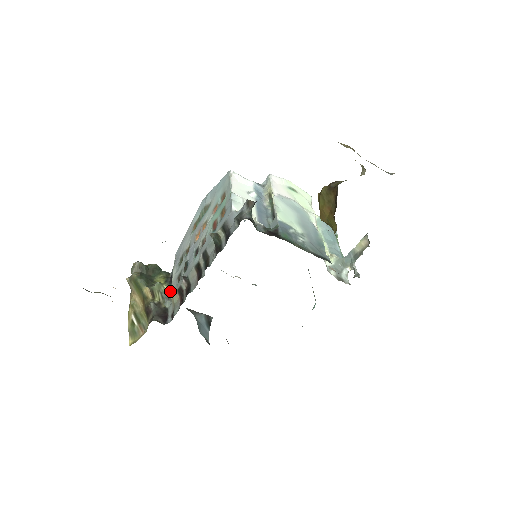
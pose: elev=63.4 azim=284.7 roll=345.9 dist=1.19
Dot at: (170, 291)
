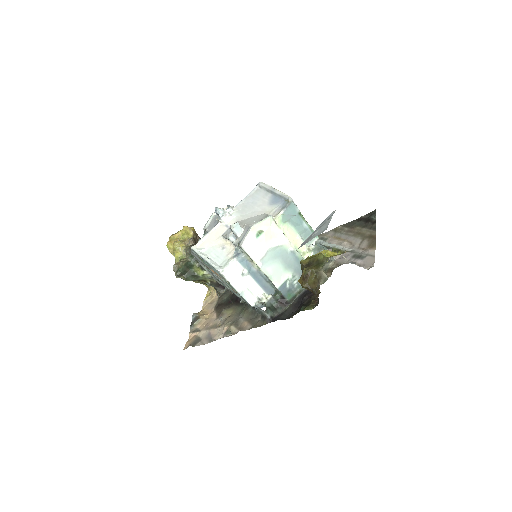
Dot at: occluded
